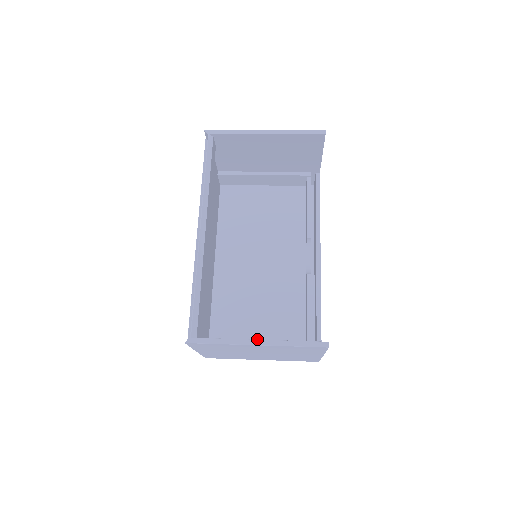
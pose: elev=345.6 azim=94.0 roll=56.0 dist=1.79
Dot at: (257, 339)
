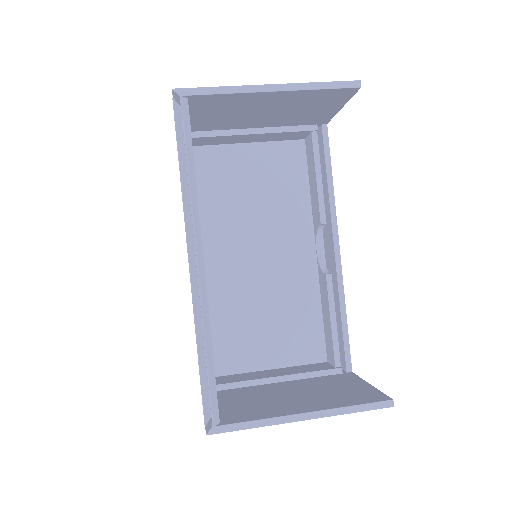
Dot at: (267, 359)
